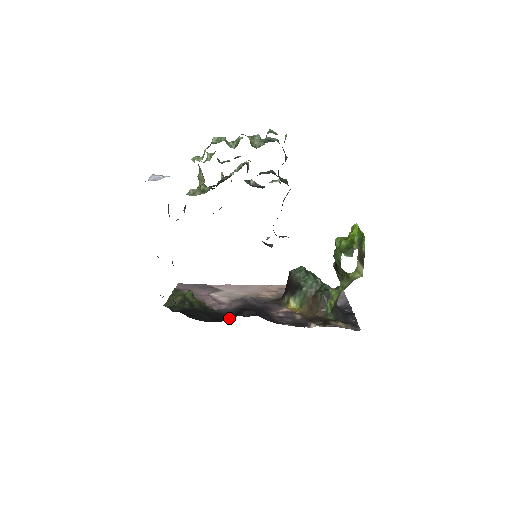
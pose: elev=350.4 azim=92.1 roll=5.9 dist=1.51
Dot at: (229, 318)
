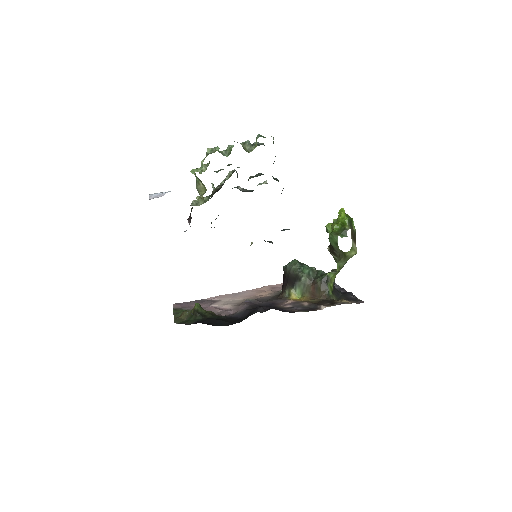
Dot at: (247, 317)
